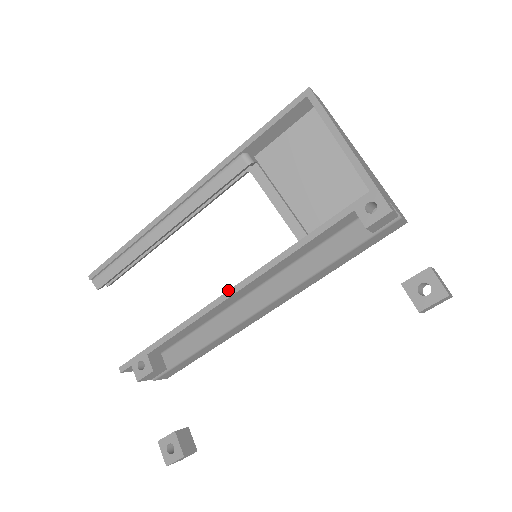
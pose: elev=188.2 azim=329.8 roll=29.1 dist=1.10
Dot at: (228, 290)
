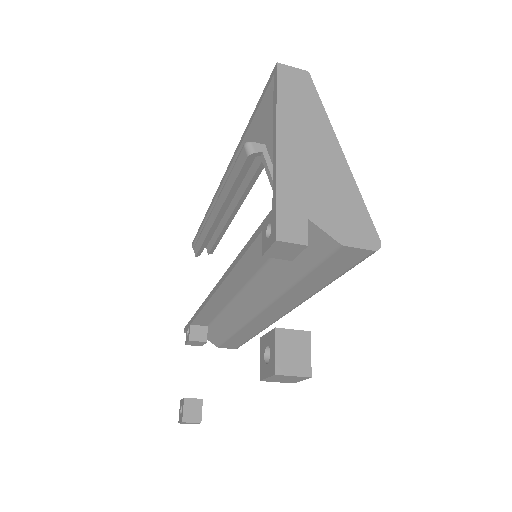
Dot at: (214, 287)
